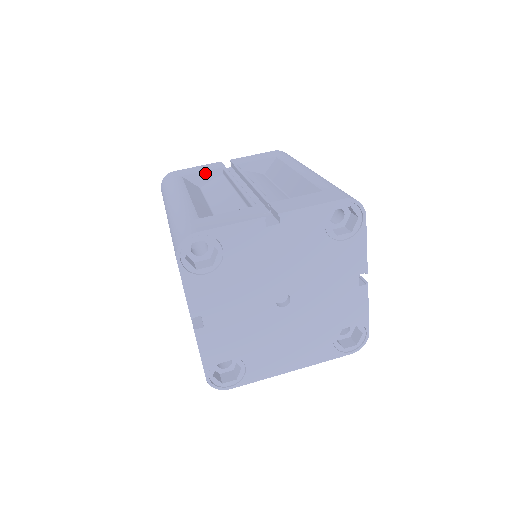
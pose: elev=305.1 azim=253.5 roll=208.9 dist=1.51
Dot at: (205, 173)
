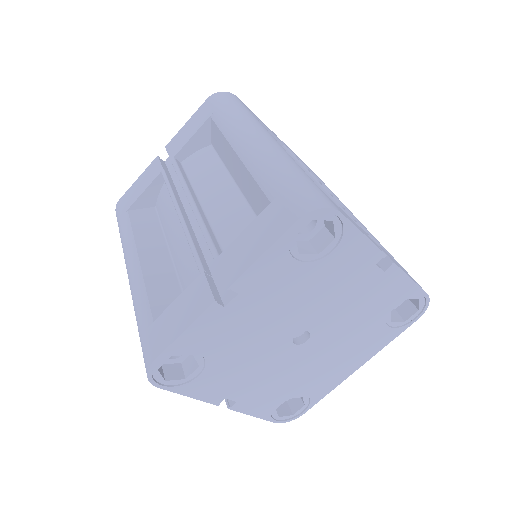
Dot at: (147, 190)
